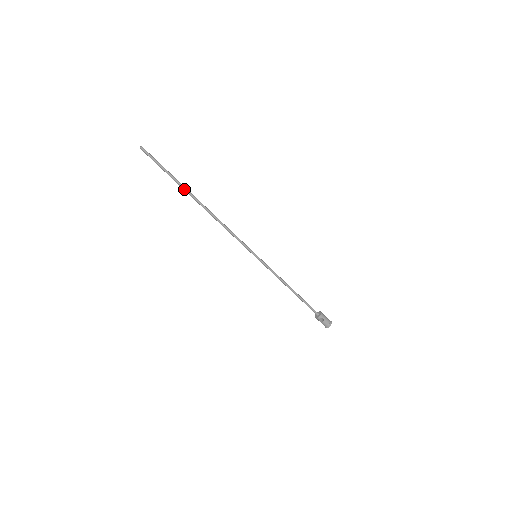
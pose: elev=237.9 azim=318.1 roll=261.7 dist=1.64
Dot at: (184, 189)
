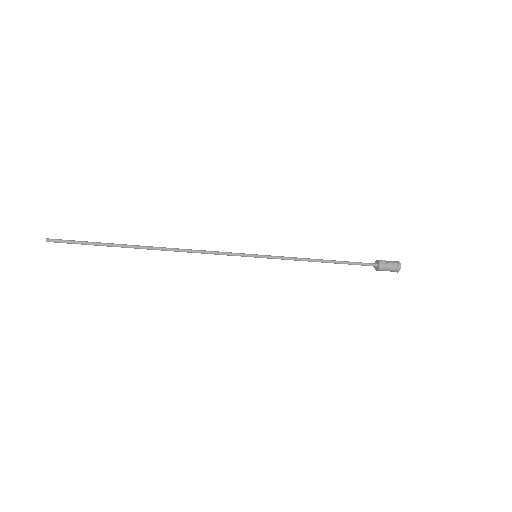
Dot at: (124, 247)
